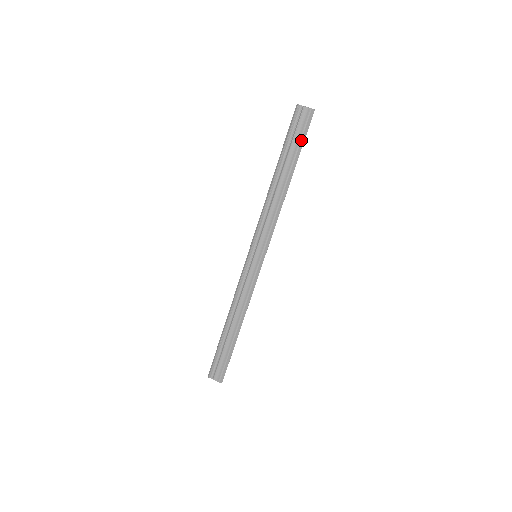
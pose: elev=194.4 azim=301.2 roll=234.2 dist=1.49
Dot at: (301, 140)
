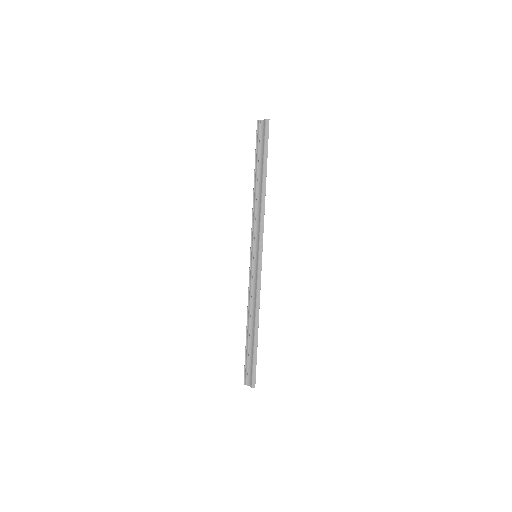
Dot at: (265, 146)
